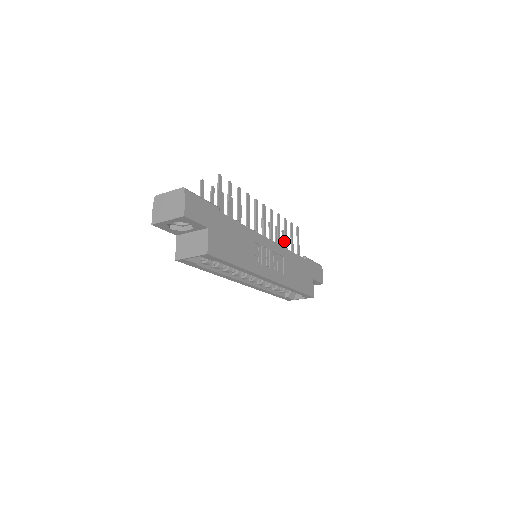
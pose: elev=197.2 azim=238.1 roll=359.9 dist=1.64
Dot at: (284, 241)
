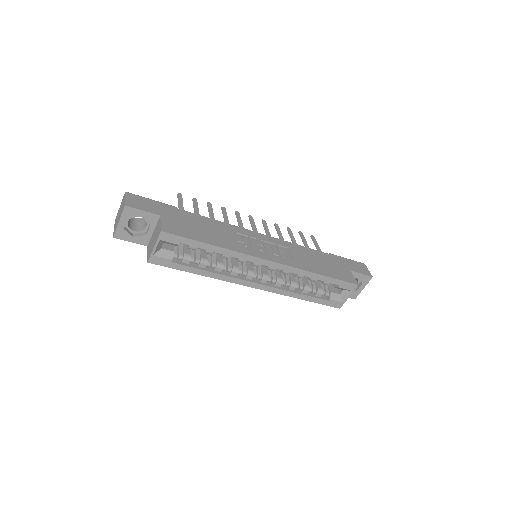
Dot at: occluded
